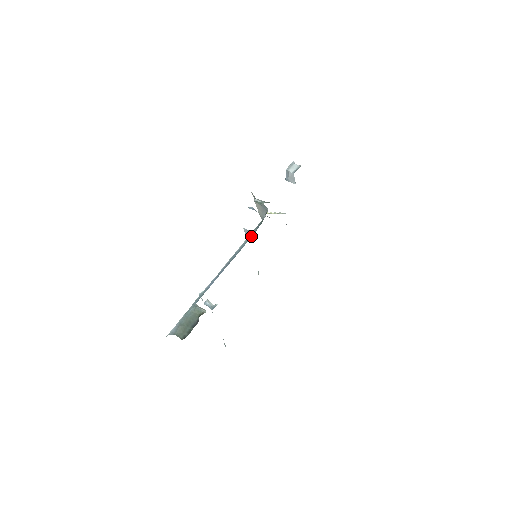
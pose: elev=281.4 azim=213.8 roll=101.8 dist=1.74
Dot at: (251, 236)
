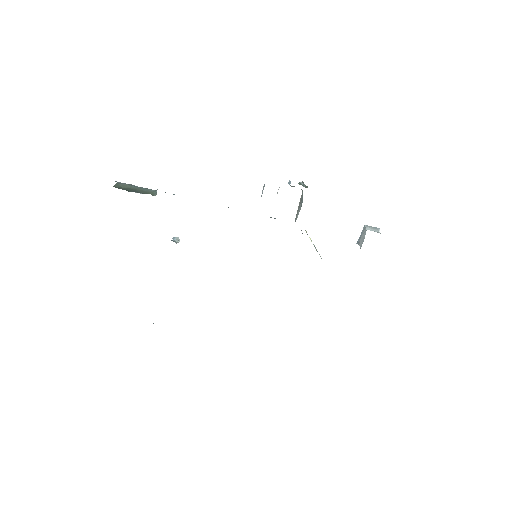
Dot at: occluded
